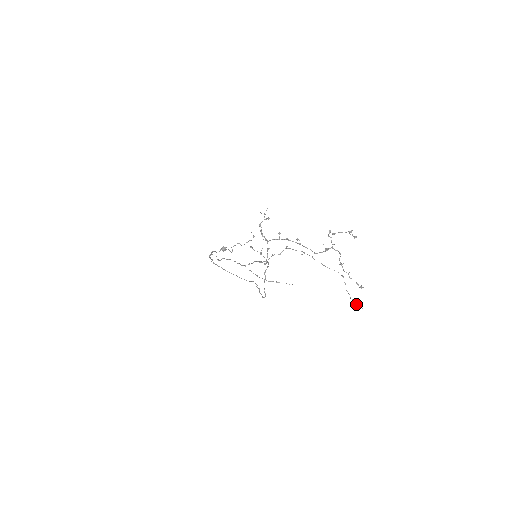
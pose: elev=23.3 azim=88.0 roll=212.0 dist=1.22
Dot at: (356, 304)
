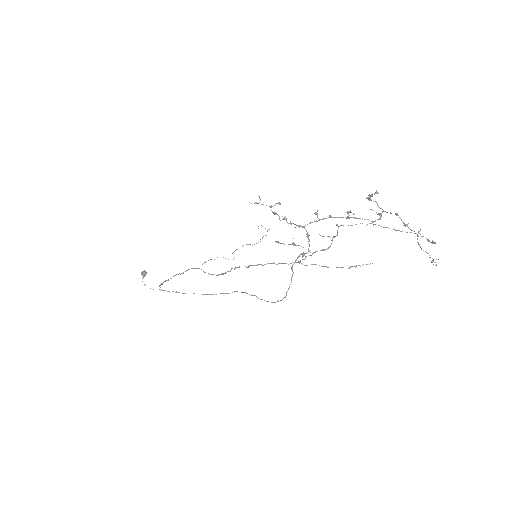
Dot at: (434, 262)
